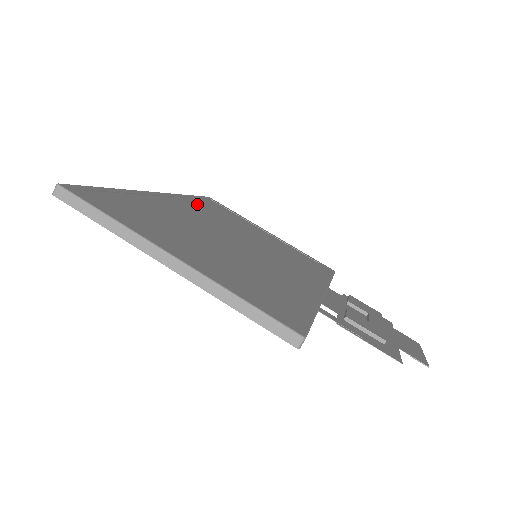
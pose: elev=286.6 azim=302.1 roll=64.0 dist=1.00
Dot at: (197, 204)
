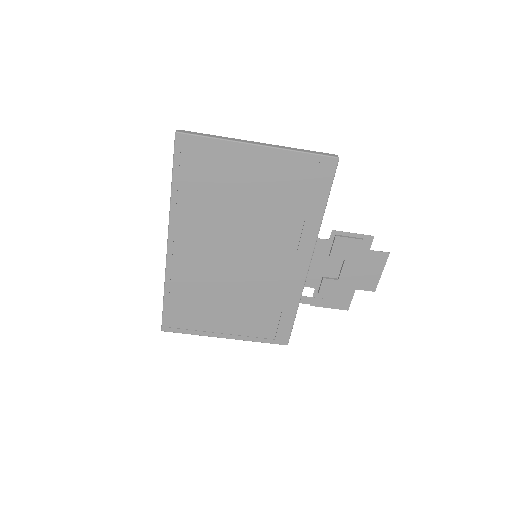
Dot at: (188, 208)
